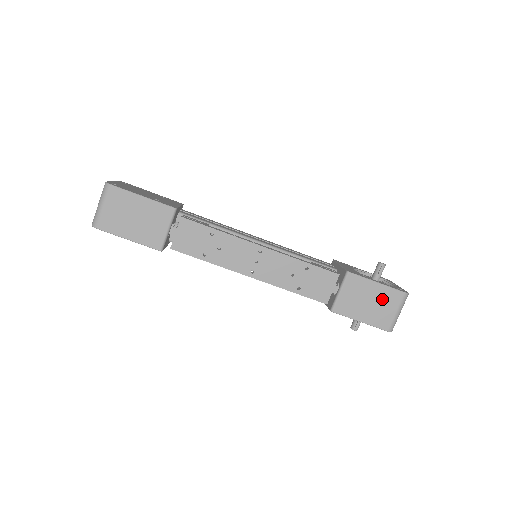
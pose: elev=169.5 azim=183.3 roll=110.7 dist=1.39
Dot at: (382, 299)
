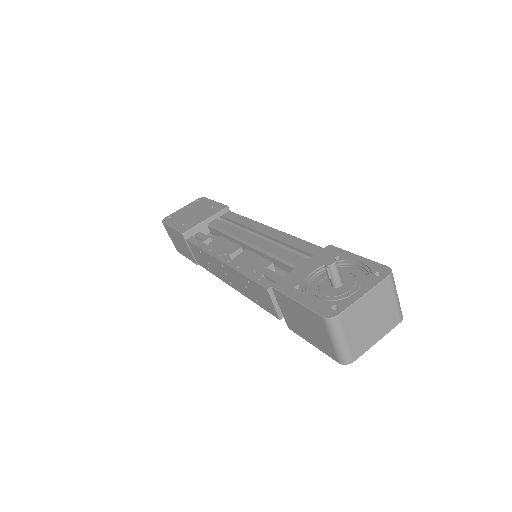
Dot at: (311, 322)
